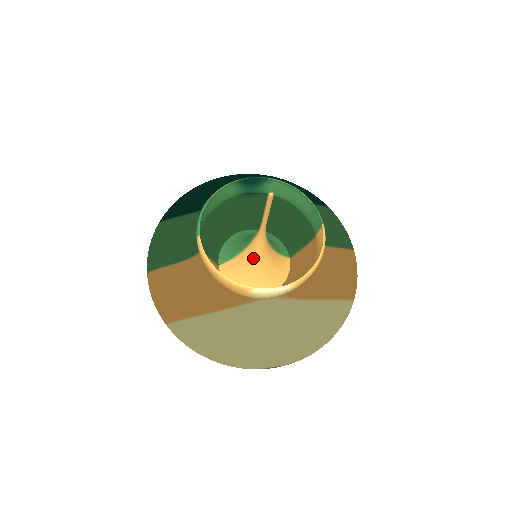
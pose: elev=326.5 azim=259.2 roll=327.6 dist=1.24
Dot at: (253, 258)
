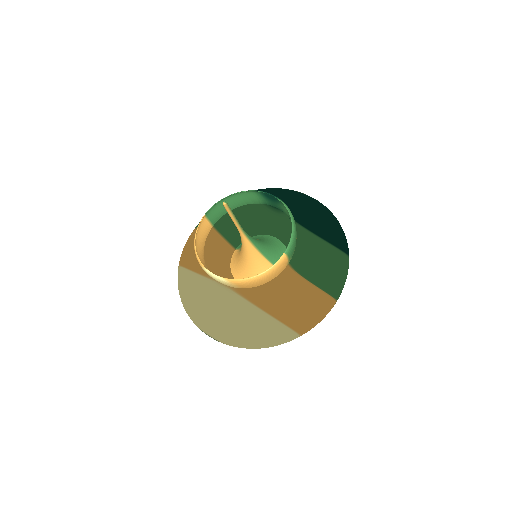
Dot at: (242, 253)
